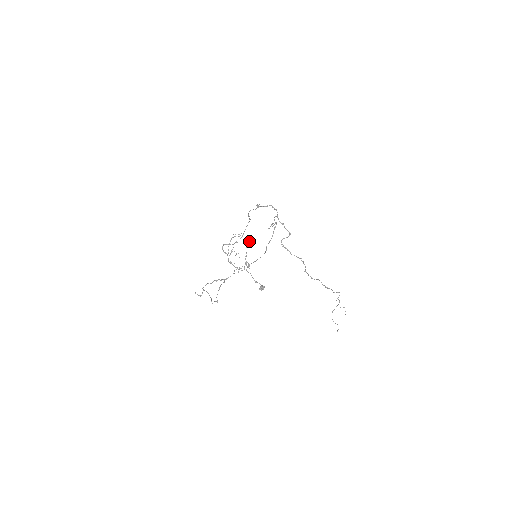
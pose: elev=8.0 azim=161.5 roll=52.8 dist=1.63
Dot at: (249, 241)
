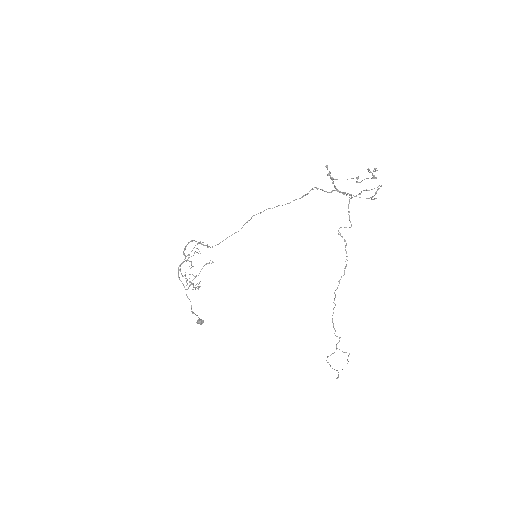
Dot at: occluded
